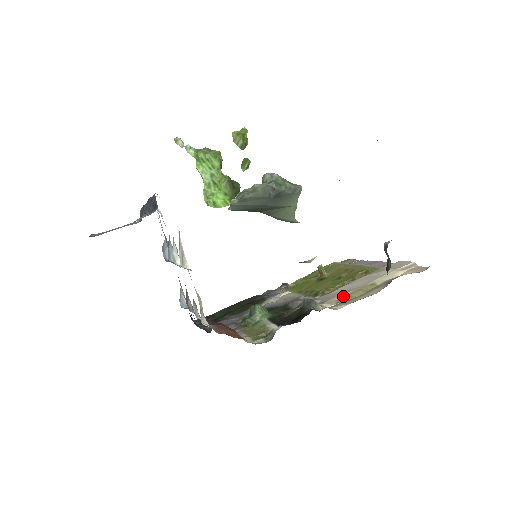
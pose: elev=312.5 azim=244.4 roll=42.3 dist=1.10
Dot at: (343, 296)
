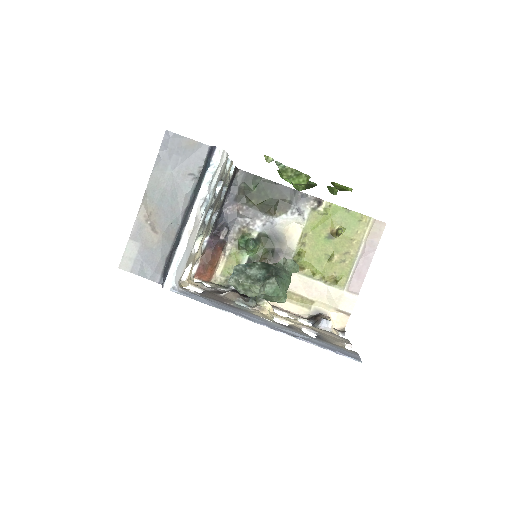
Dot at: (290, 292)
